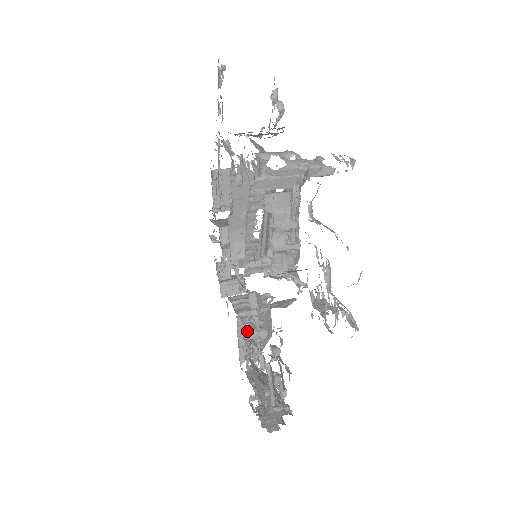
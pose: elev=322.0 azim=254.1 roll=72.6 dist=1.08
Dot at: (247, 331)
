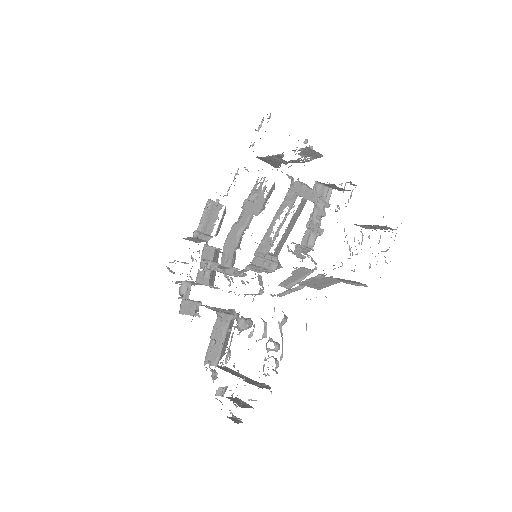
Dot at: (236, 318)
